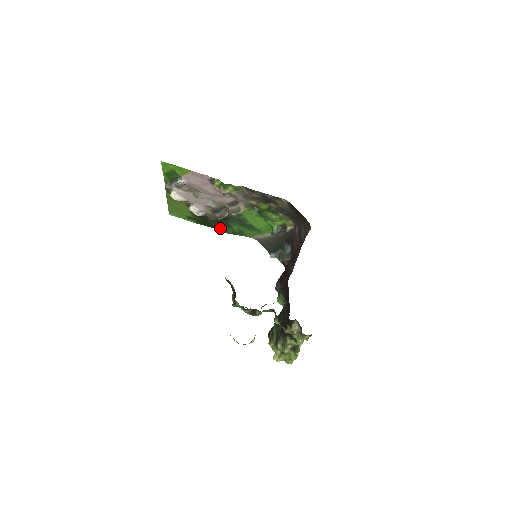
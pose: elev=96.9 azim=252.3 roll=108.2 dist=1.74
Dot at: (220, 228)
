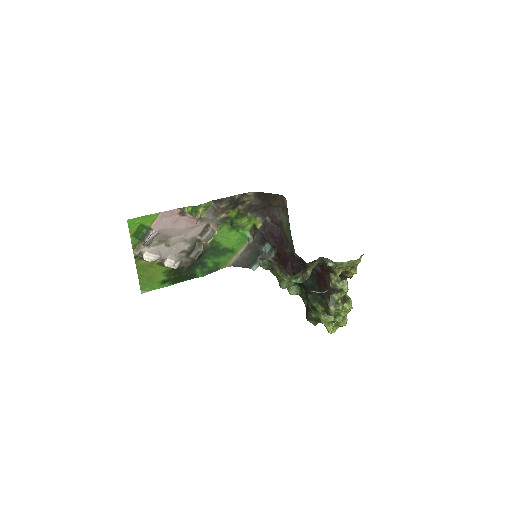
Dot at: (196, 275)
